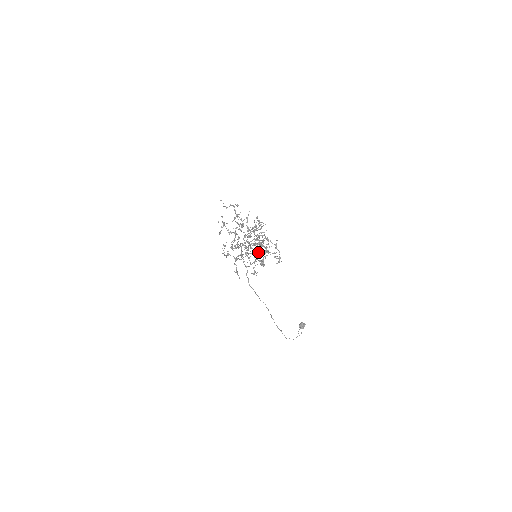
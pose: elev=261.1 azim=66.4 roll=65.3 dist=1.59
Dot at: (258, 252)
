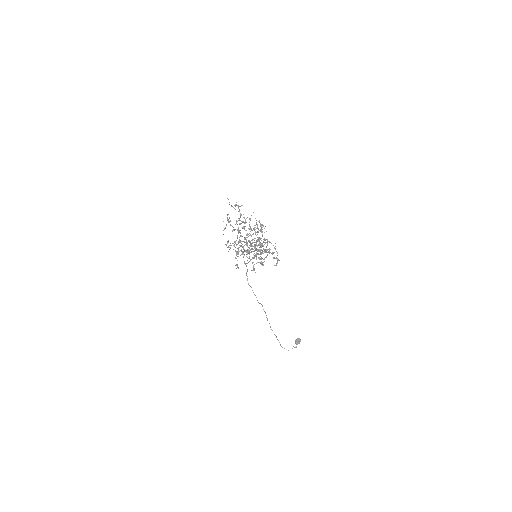
Dot at: (258, 251)
